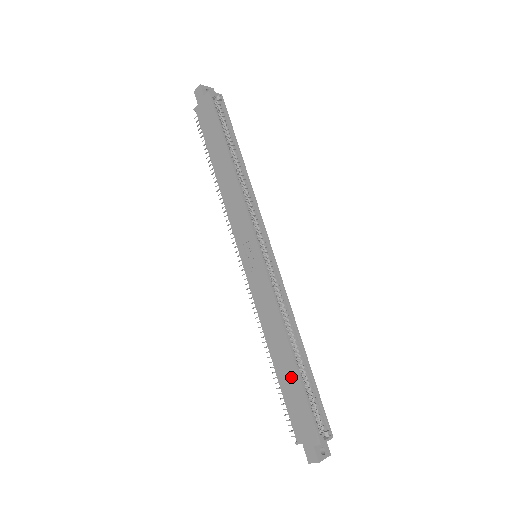
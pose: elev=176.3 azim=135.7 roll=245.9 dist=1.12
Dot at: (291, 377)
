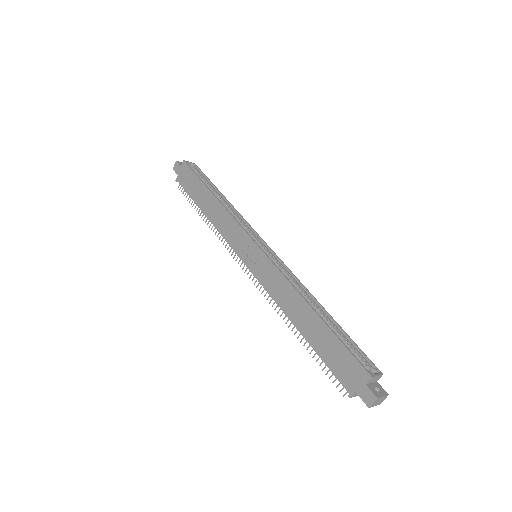
Dot at: (320, 332)
